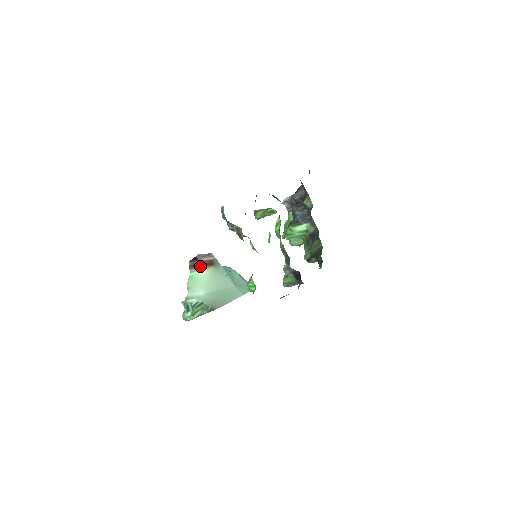
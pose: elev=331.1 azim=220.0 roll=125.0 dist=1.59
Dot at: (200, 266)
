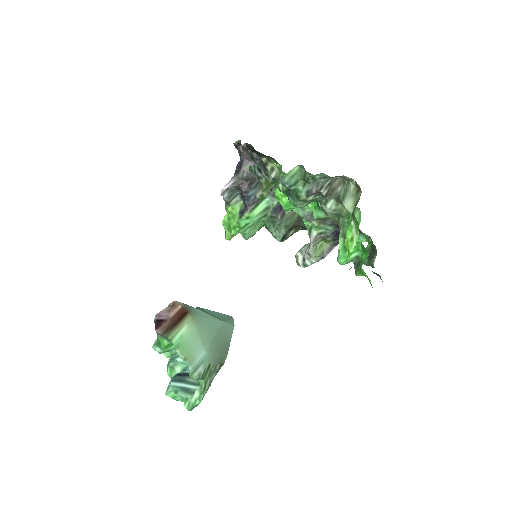
Dot at: (176, 324)
